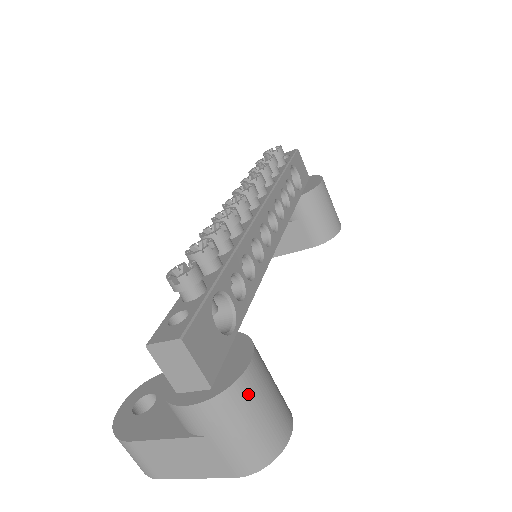
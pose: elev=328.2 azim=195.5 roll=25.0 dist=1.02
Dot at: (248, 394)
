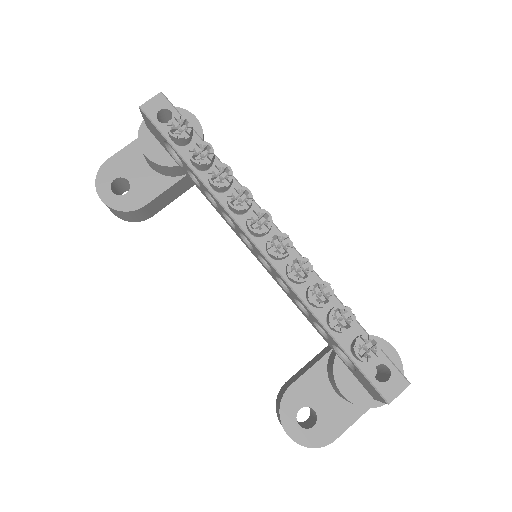
Dot at: occluded
